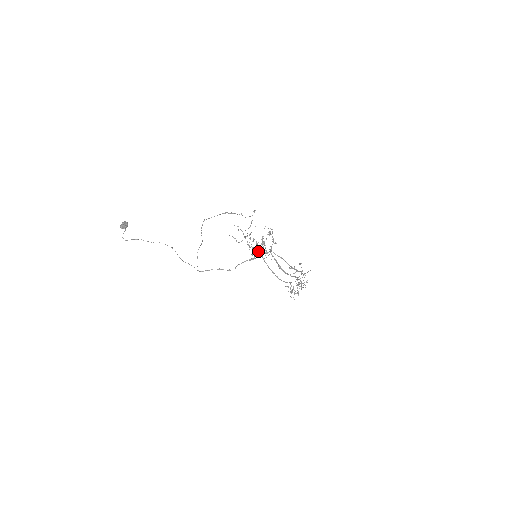
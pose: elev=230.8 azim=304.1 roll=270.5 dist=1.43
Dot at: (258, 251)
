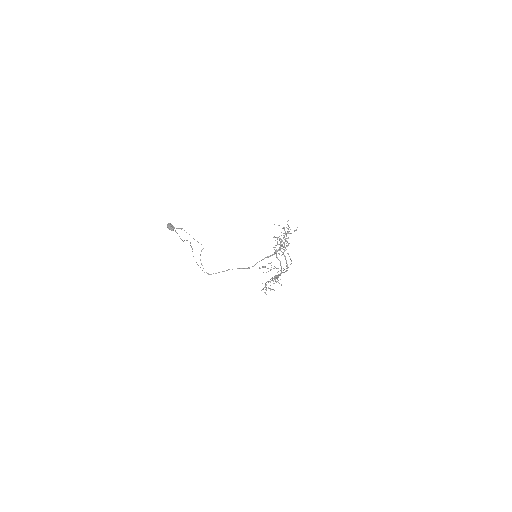
Dot at: occluded
